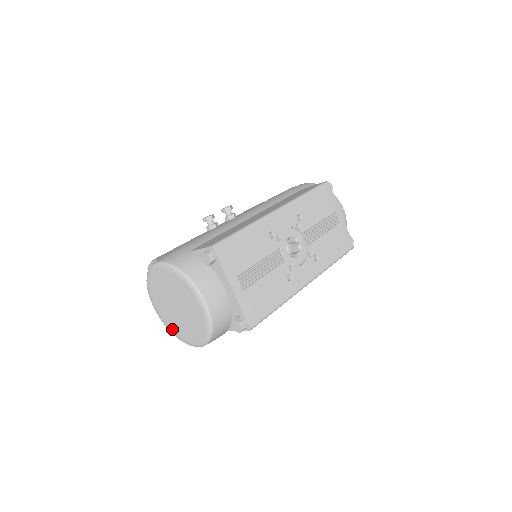
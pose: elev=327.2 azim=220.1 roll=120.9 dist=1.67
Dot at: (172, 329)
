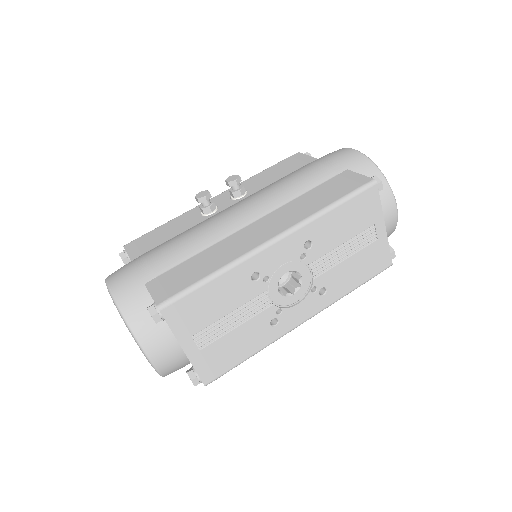
Dot at: occluded
